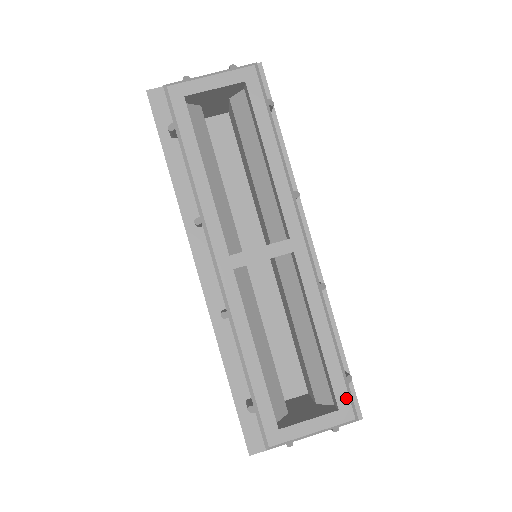
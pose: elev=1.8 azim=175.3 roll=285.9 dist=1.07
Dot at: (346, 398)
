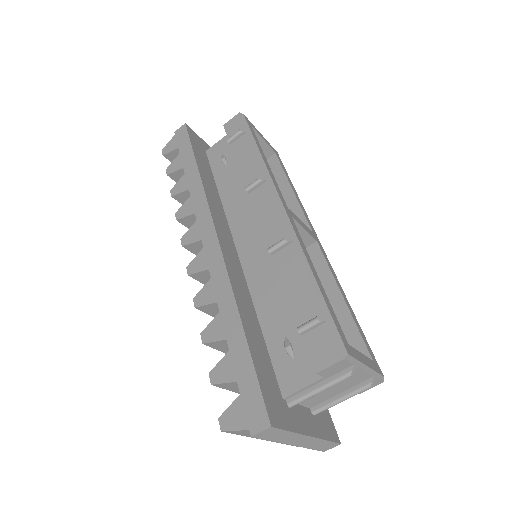
Dot at: (373, 355)
